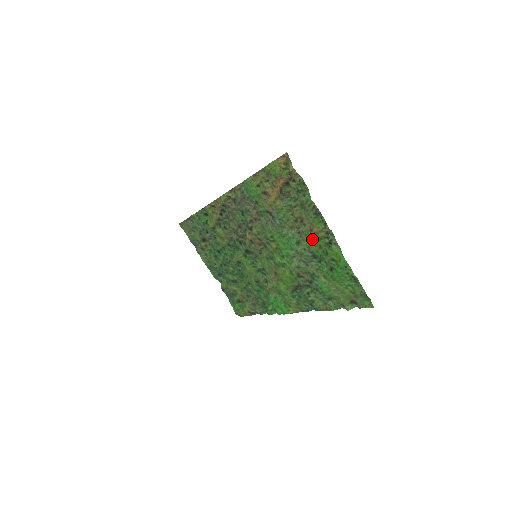
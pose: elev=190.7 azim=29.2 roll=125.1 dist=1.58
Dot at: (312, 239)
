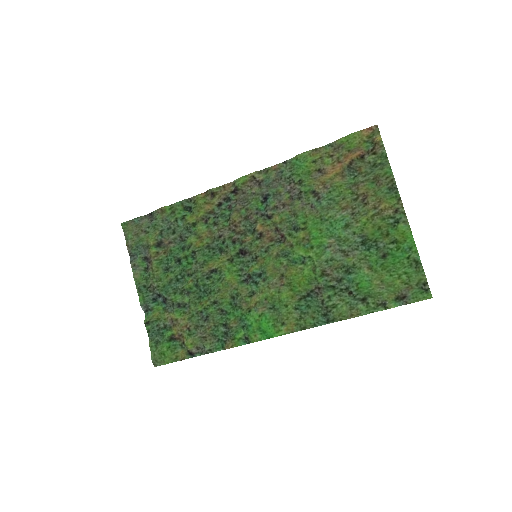
Dot at: (372, 219)
